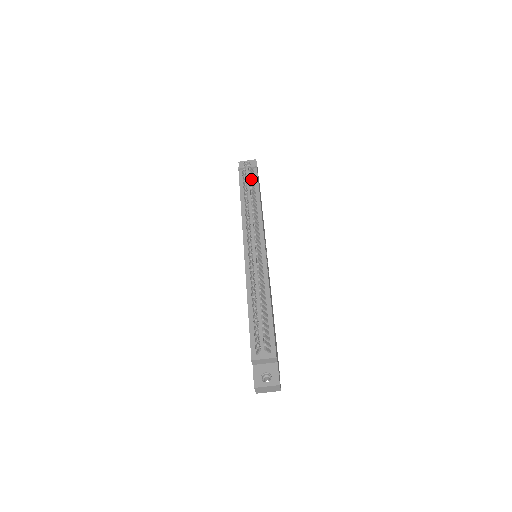
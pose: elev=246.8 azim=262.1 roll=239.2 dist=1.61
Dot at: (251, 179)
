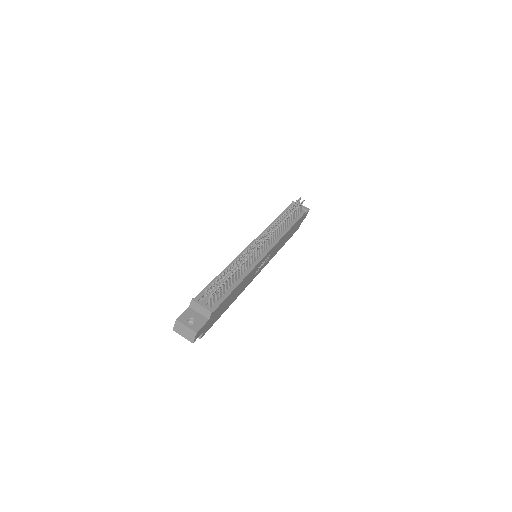
Dot at: (296, 212)
